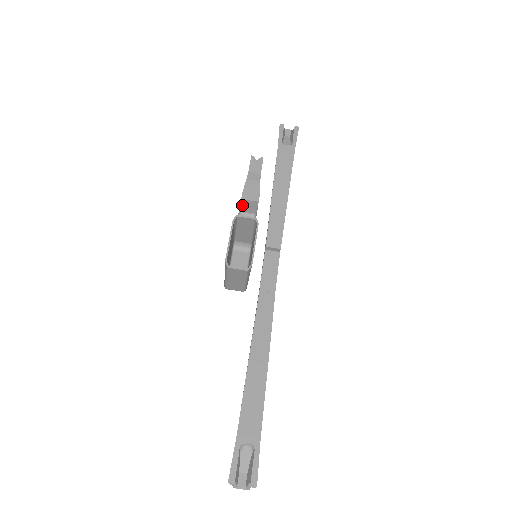
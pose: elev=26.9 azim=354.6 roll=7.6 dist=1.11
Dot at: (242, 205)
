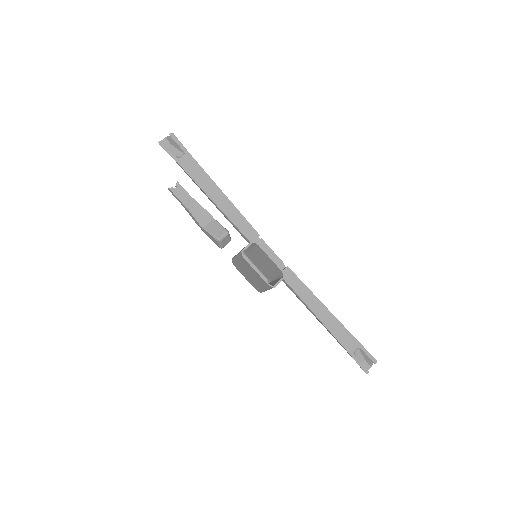
Dot at: (211, 233)
